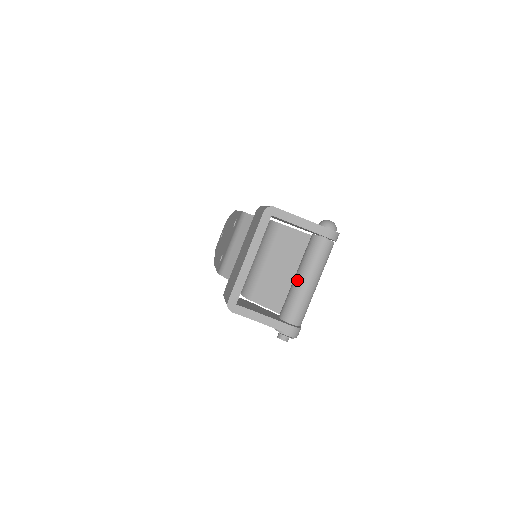
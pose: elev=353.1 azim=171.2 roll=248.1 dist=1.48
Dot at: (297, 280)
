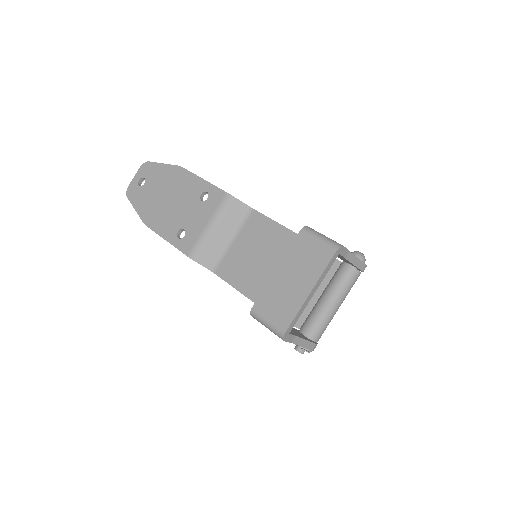
Dot at: (329, 305)
